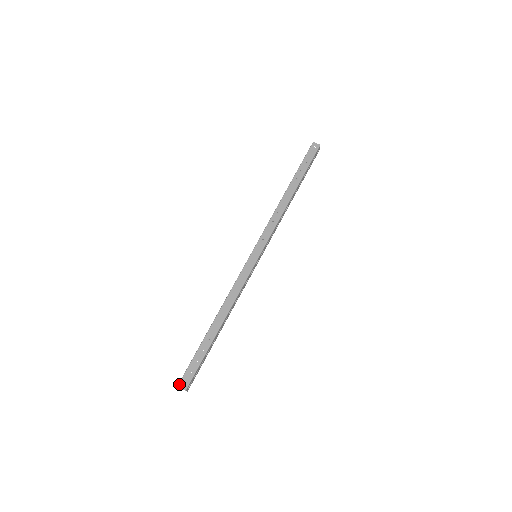
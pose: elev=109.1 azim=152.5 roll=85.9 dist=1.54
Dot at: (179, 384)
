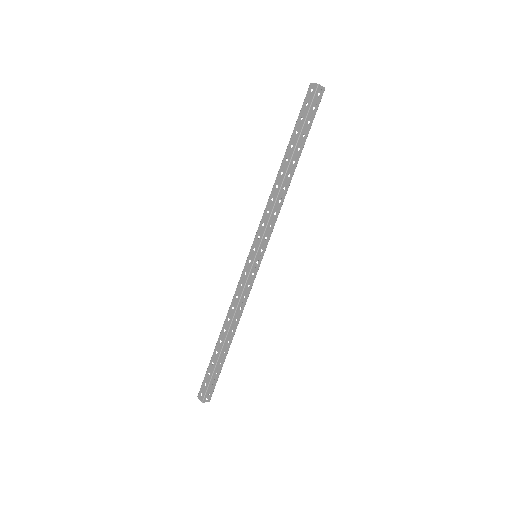
Dot at: (198, 395)
